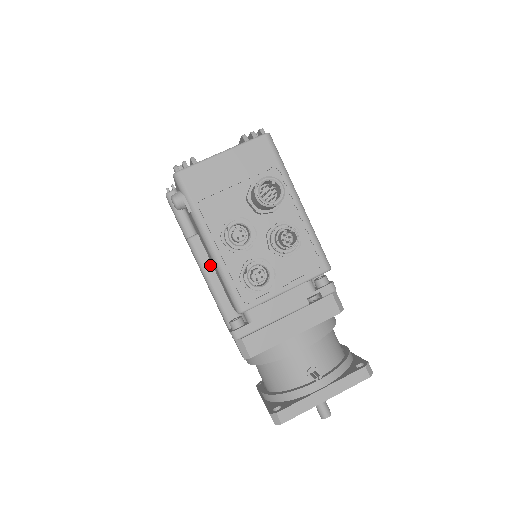
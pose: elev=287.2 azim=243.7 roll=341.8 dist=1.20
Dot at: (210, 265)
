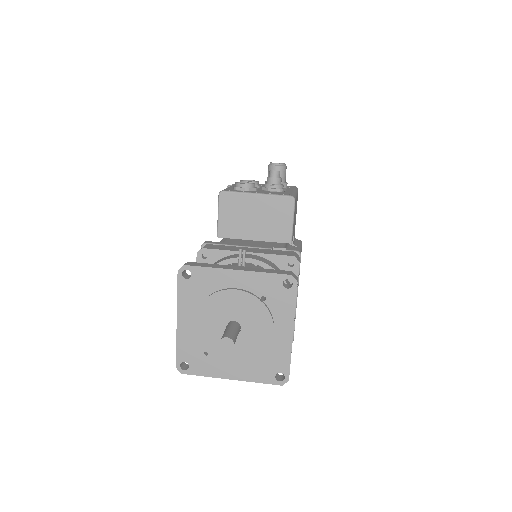
Dot at: occluded
